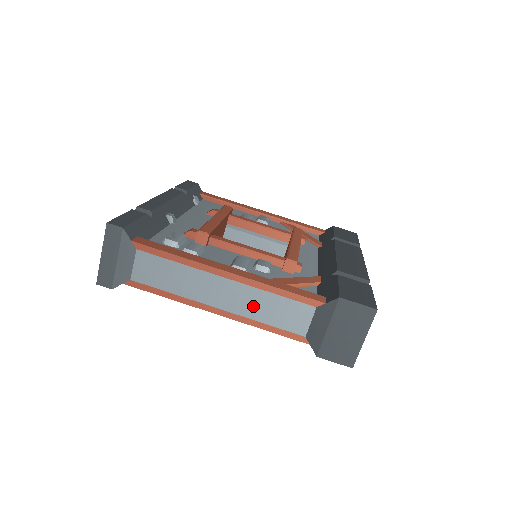
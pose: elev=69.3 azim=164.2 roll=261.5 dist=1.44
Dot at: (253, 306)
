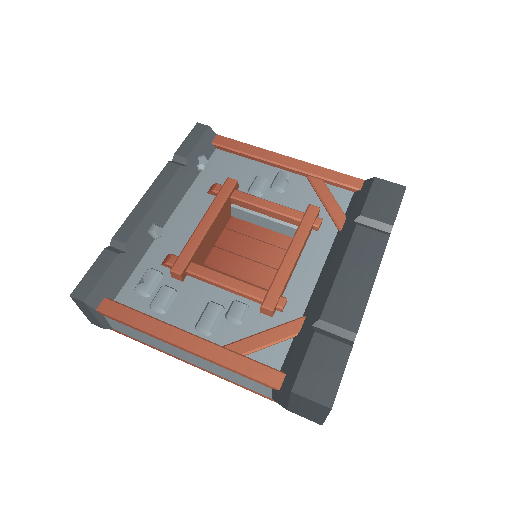
Dot at: (217, 371)
